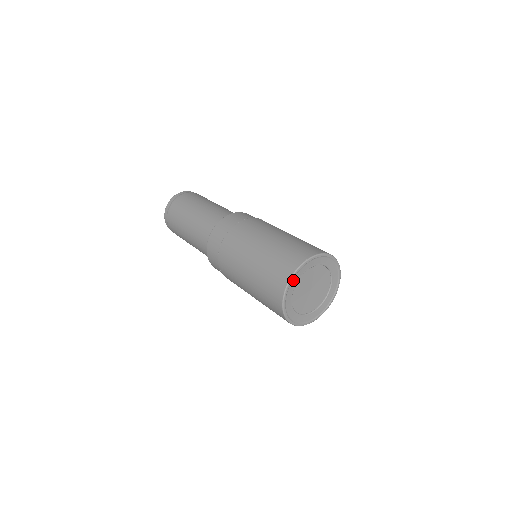
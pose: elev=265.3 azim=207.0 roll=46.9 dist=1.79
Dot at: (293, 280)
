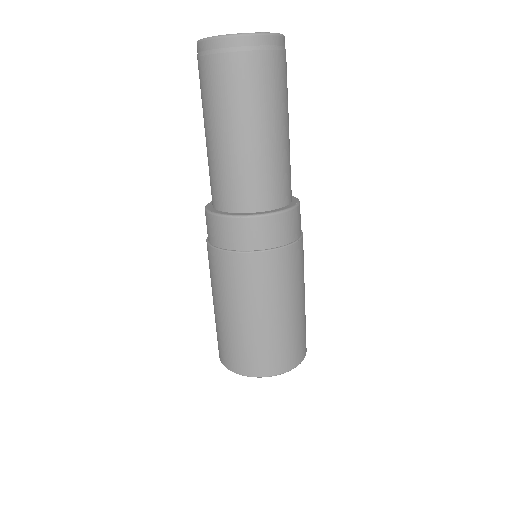
Dot at: occluded
